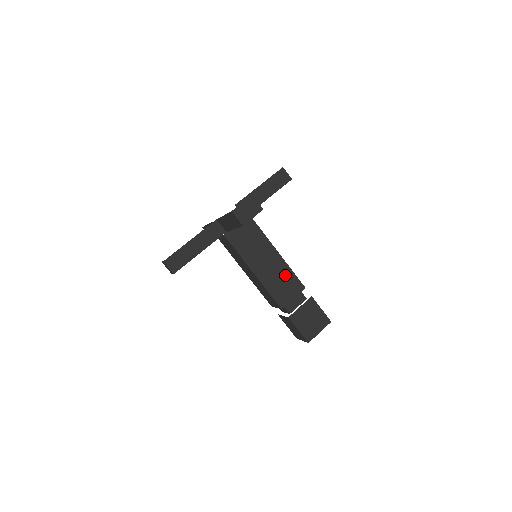
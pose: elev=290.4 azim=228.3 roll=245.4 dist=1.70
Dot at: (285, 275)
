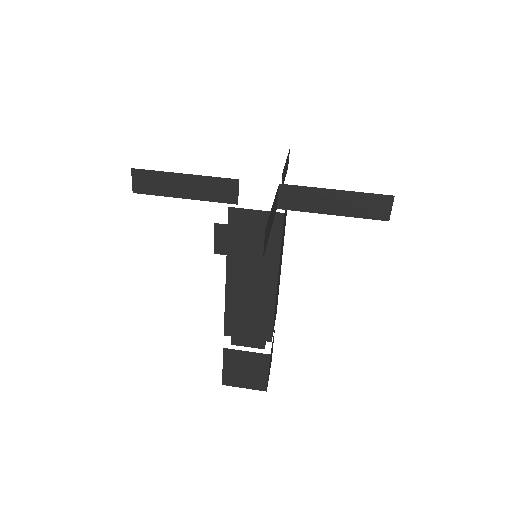
Dot at: (261, 311)
